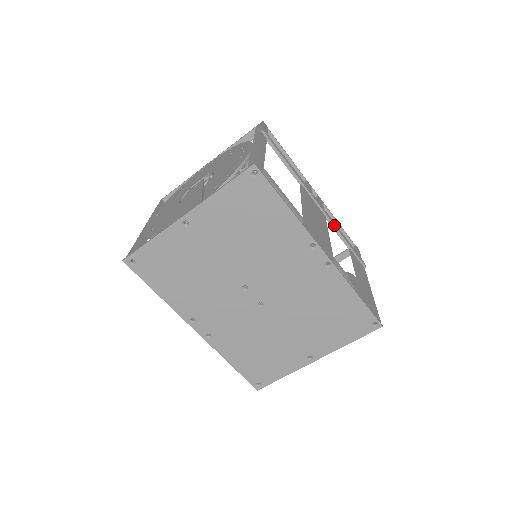
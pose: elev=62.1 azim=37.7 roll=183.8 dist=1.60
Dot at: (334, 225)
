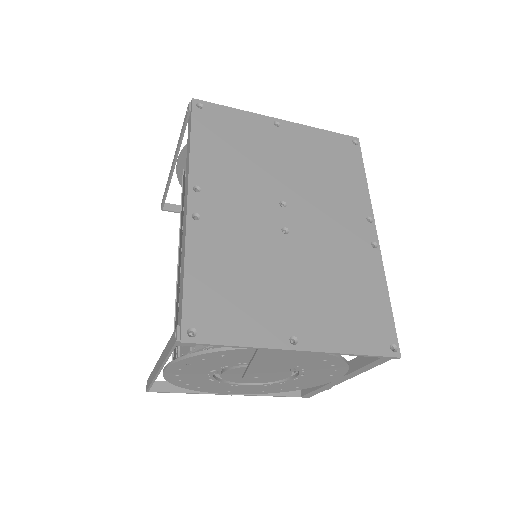
Dot at: occluded
